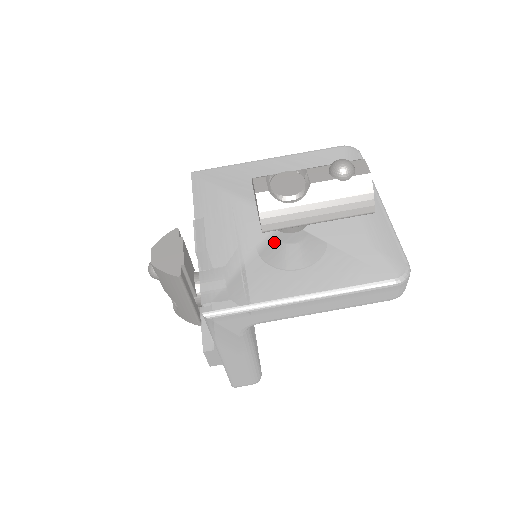
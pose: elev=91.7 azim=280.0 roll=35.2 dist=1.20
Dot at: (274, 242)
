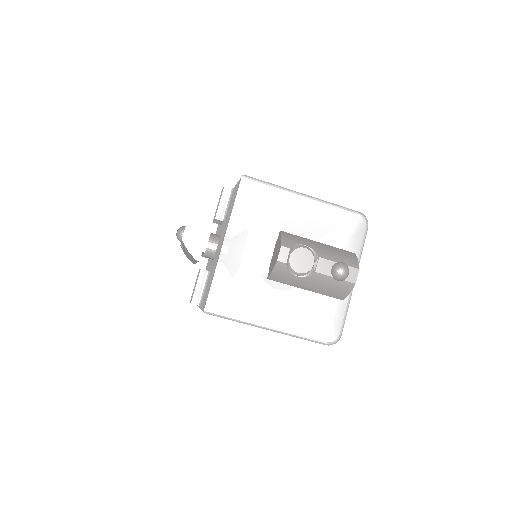
Dot at: occluded
